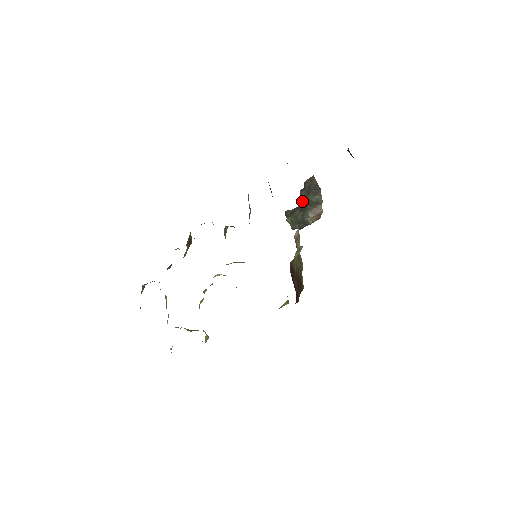
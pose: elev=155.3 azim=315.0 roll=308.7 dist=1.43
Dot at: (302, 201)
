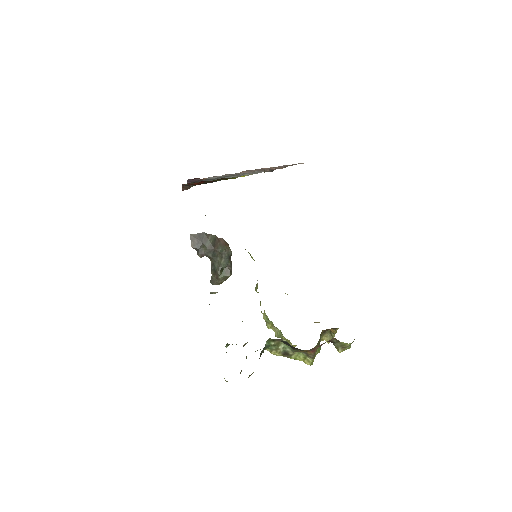
Dot at: (208, 256)
